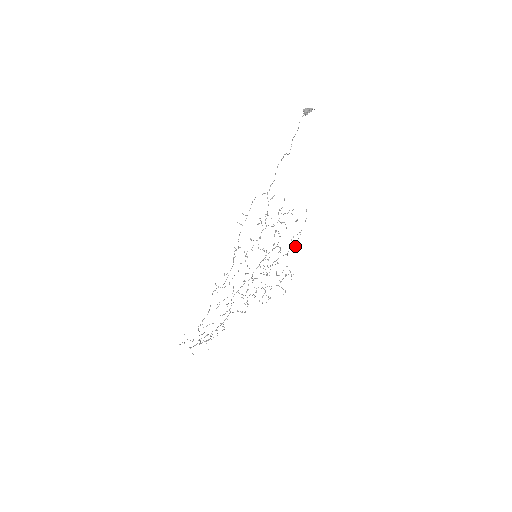
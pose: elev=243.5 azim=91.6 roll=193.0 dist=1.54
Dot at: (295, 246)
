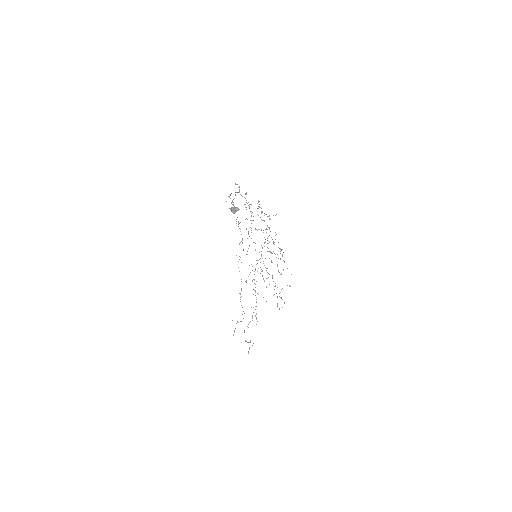
Dot at: (283, 260)
